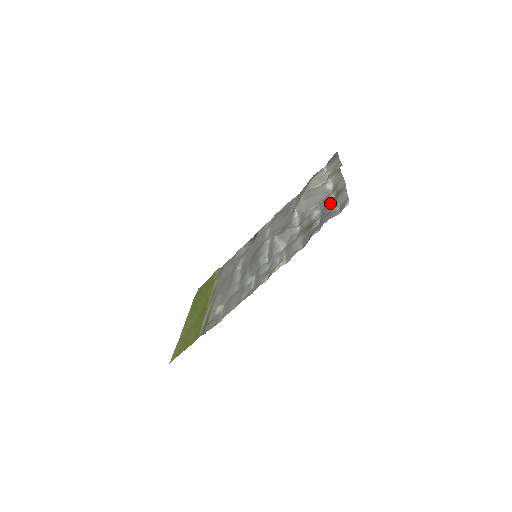
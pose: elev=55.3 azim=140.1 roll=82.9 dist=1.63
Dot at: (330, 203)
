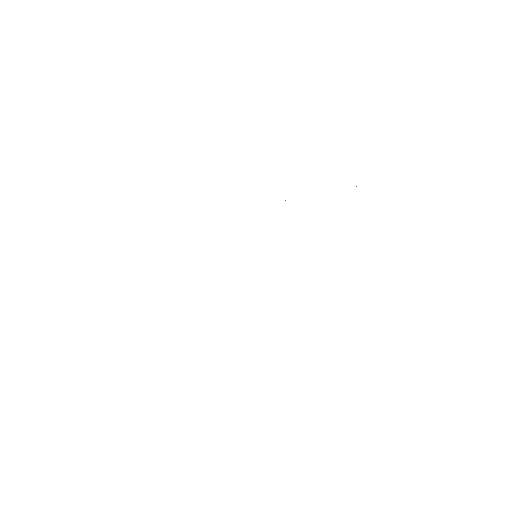
Dot at: occluded
